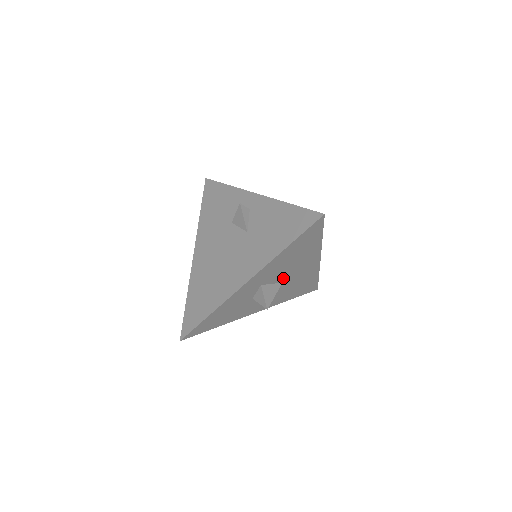
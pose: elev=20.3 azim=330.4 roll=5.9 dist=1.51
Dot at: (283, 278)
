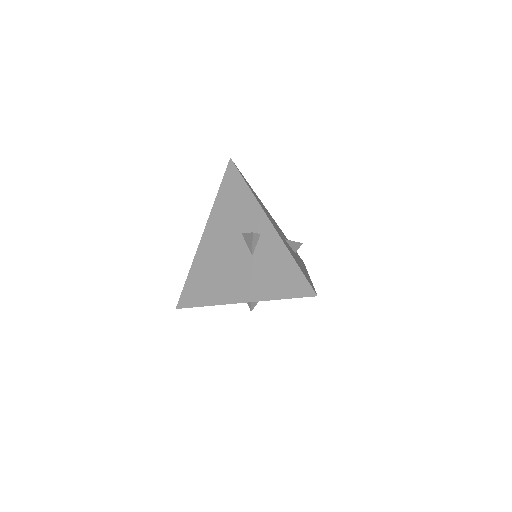
Dot at: occluded
